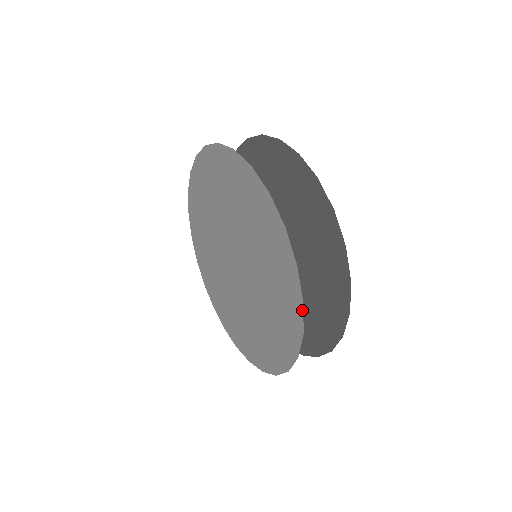
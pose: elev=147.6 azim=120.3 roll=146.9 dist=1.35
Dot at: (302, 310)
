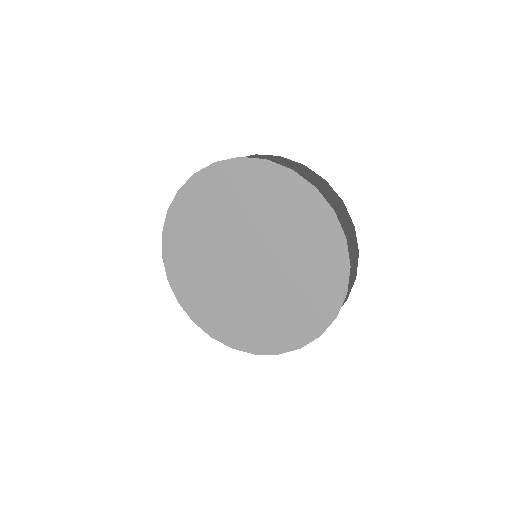
Dot at: (315, 338)
